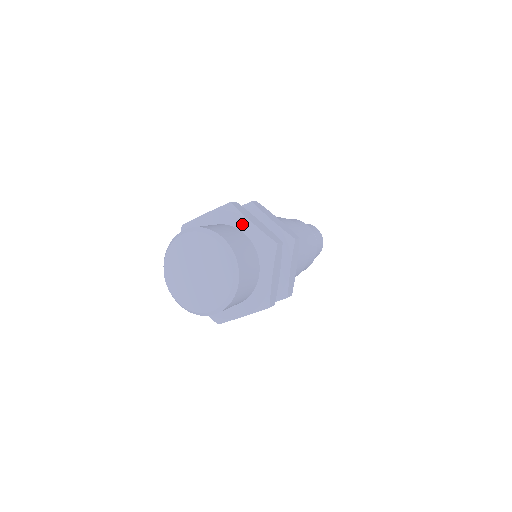
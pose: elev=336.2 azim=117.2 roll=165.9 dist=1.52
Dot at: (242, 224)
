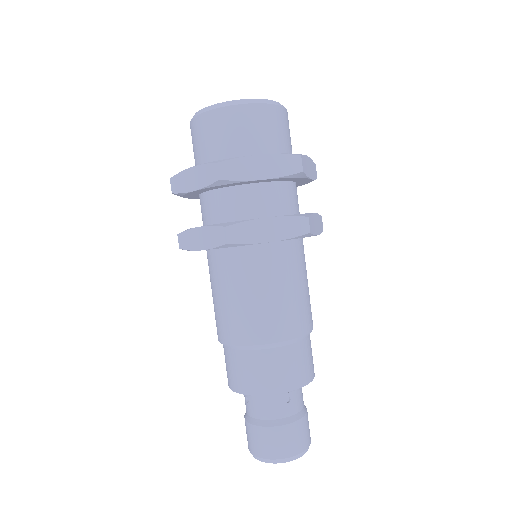
Dot at: occluded
